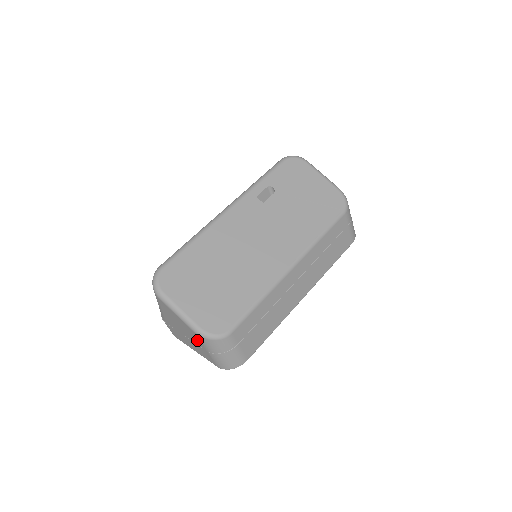
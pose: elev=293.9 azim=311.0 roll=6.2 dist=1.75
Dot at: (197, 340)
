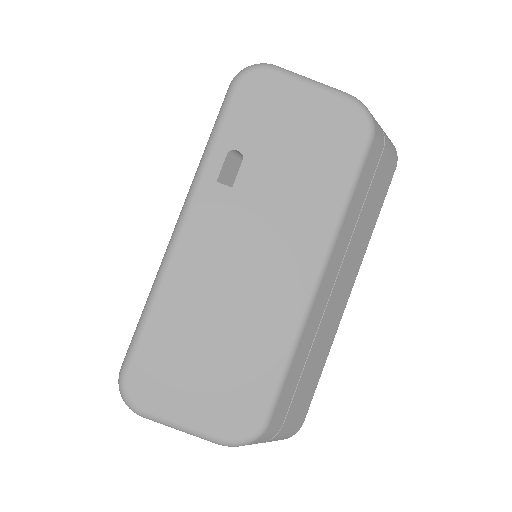
Dot at: occluded
